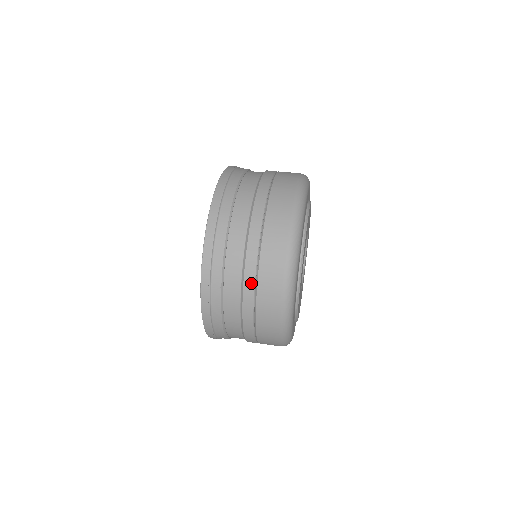
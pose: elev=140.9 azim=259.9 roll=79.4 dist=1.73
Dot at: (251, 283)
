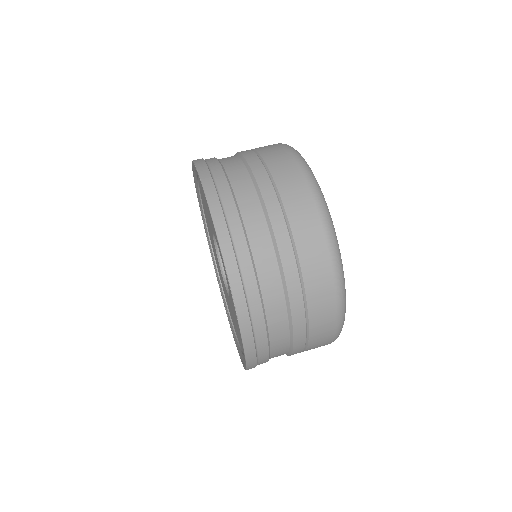
Dot at: (301, 320)
